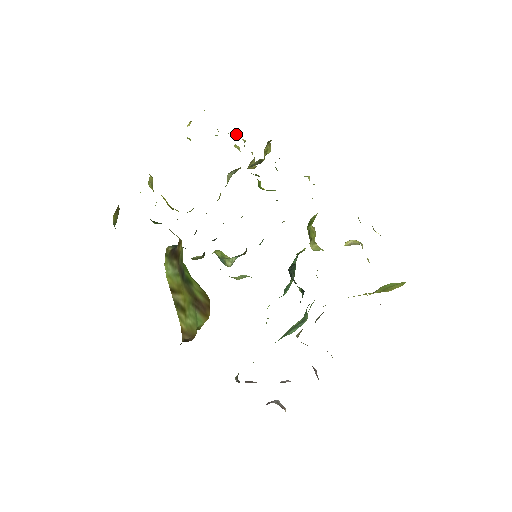
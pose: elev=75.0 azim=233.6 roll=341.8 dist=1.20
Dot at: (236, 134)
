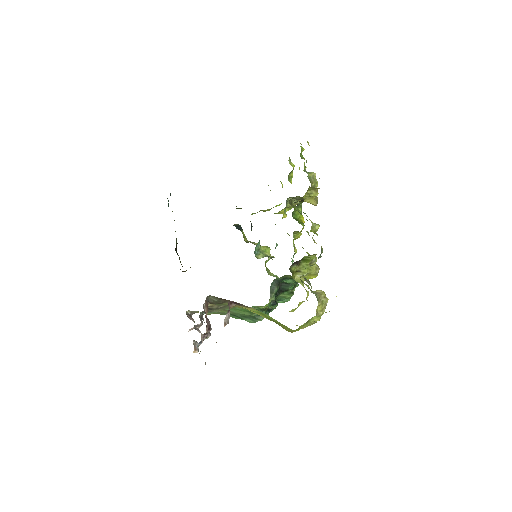
Dot at: (310, 174)
